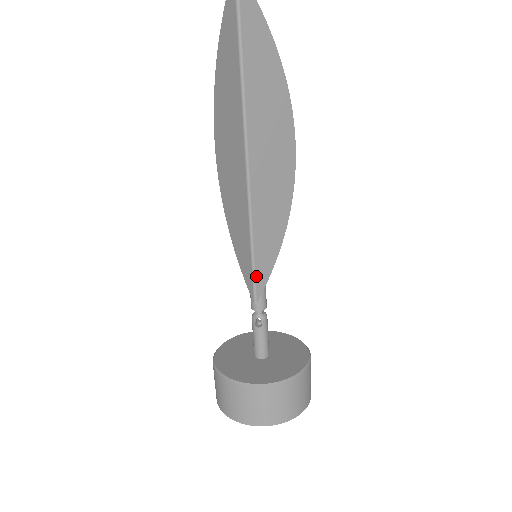
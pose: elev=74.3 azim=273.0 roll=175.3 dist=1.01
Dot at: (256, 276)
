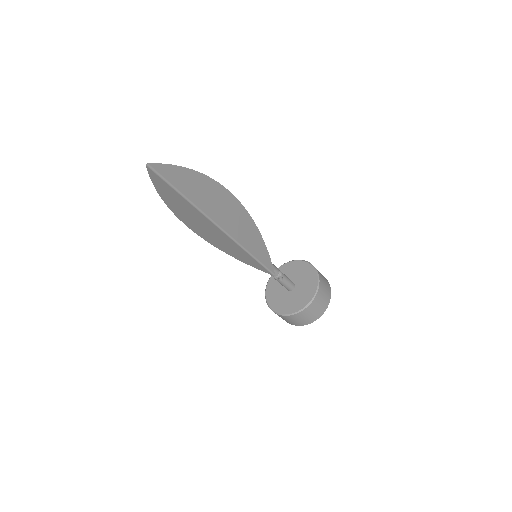
Dot at: (266, 266)
